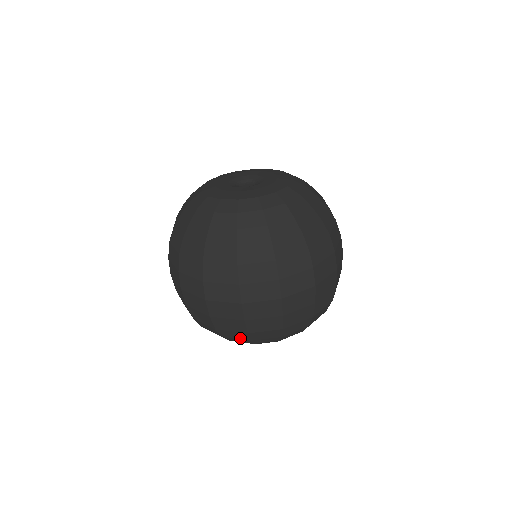
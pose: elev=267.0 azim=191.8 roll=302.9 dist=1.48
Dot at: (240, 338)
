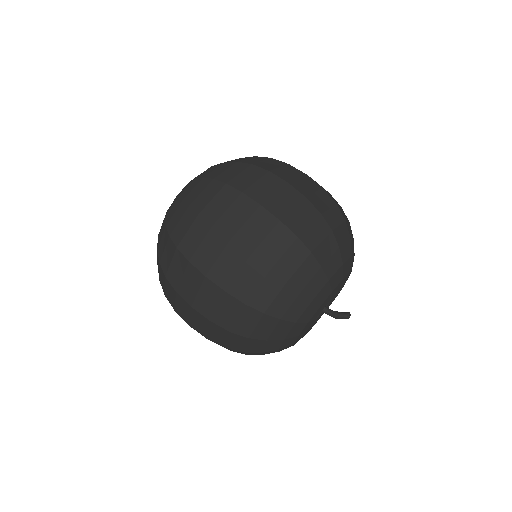
Dot at: (276, 291)
